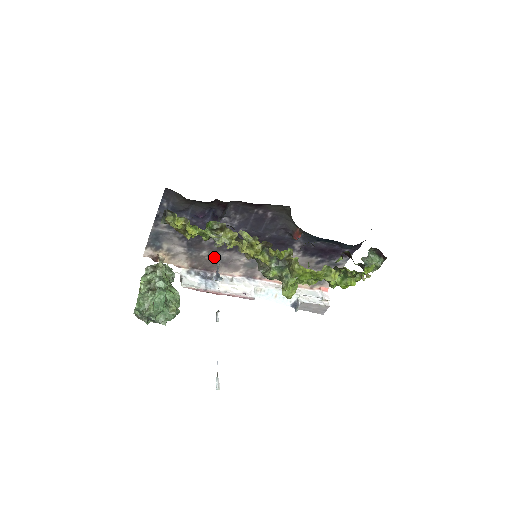
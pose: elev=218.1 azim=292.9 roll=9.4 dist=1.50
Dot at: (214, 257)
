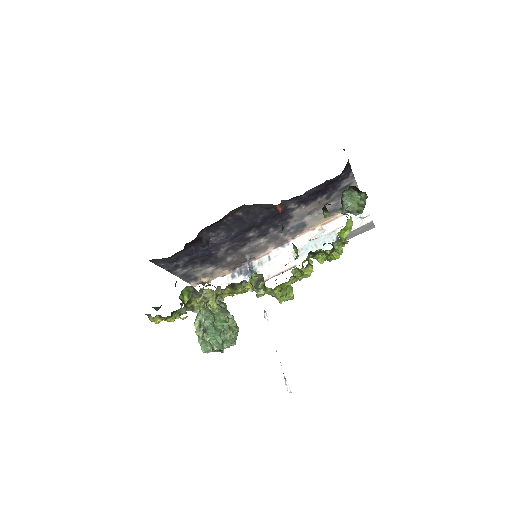
Dot at: (239, 255)
